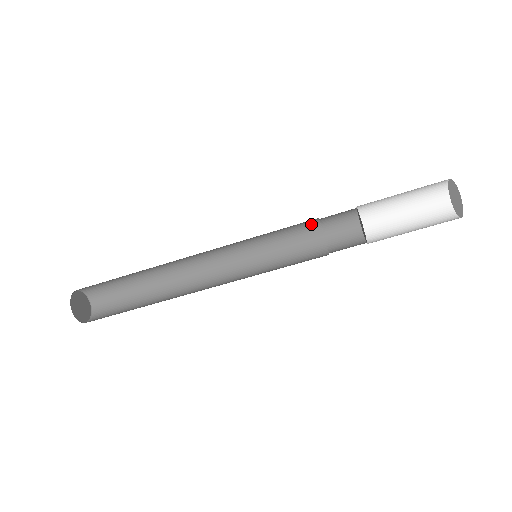
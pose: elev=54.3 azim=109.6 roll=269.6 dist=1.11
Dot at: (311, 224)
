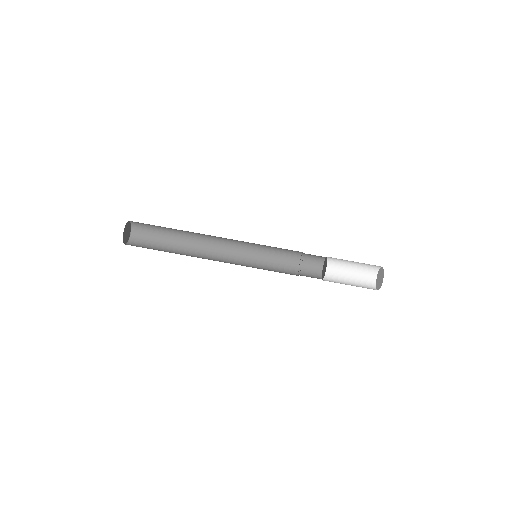
Dot at: (296, 253)
